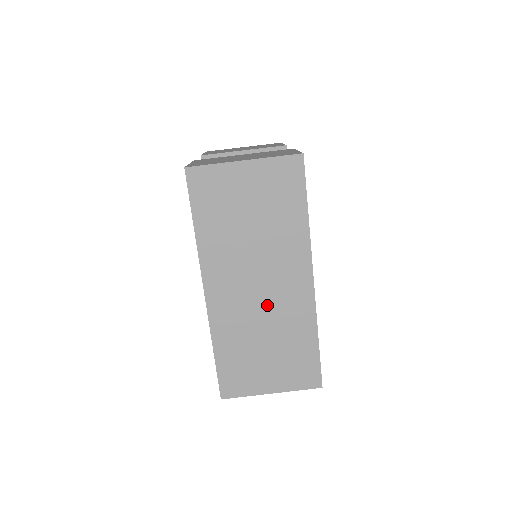
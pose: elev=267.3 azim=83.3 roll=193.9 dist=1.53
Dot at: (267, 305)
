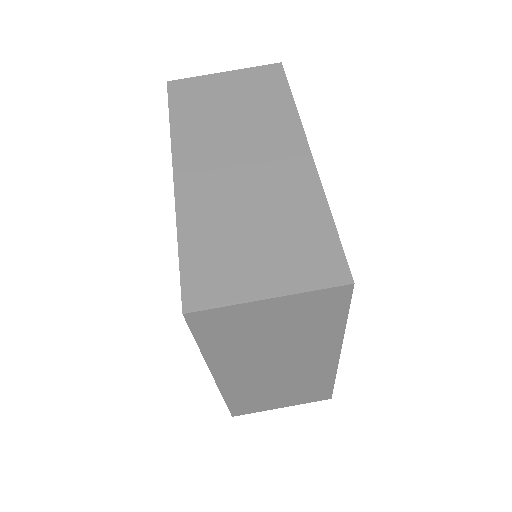
Dot at: (254, 181)
